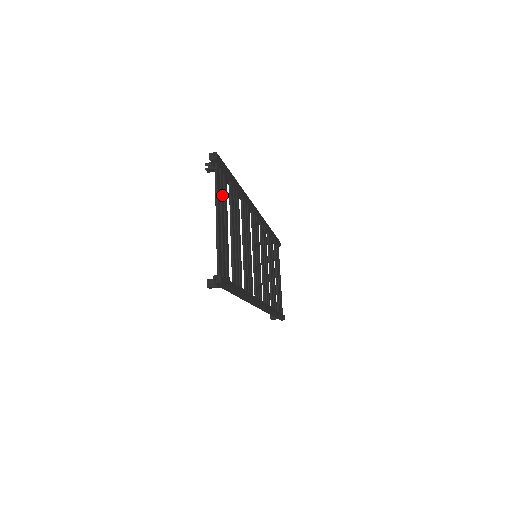
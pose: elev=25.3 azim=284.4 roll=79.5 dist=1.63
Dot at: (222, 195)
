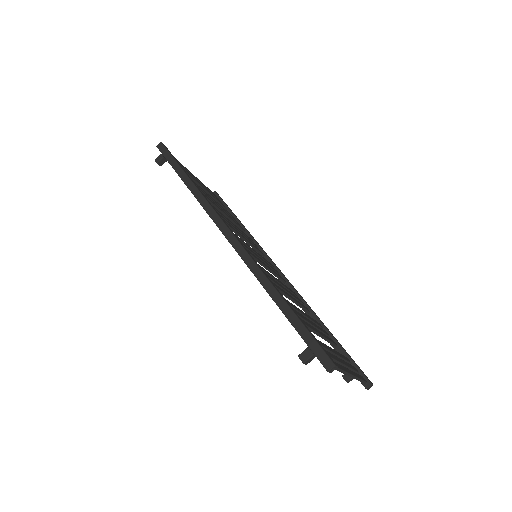
Dot at: (210, 192)
